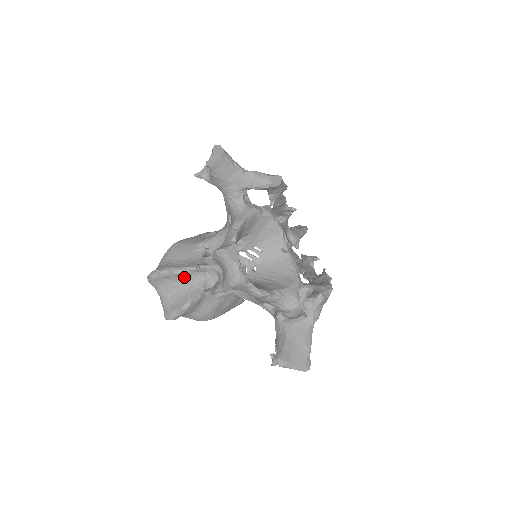
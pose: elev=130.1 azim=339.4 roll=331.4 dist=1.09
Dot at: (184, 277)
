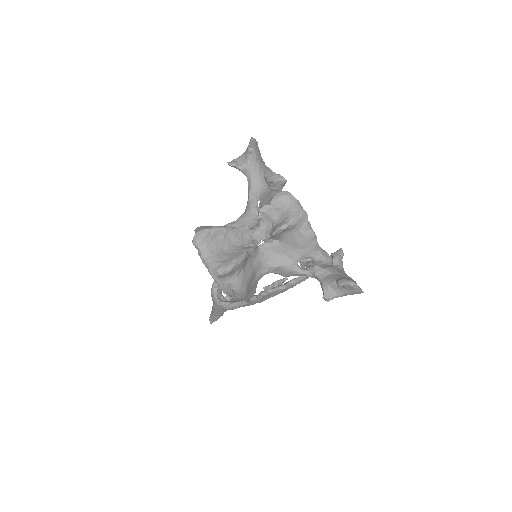
Dot at: (231, 237)
